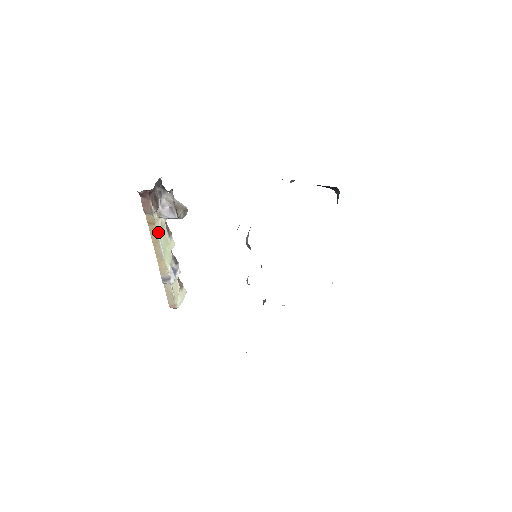
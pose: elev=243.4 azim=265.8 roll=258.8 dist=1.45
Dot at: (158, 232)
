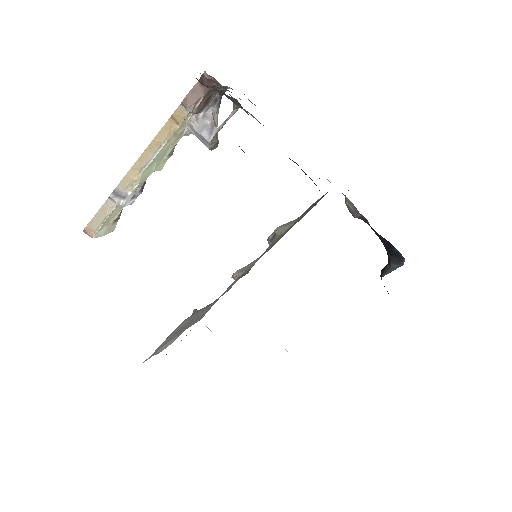
Dot at: (171, 136)
